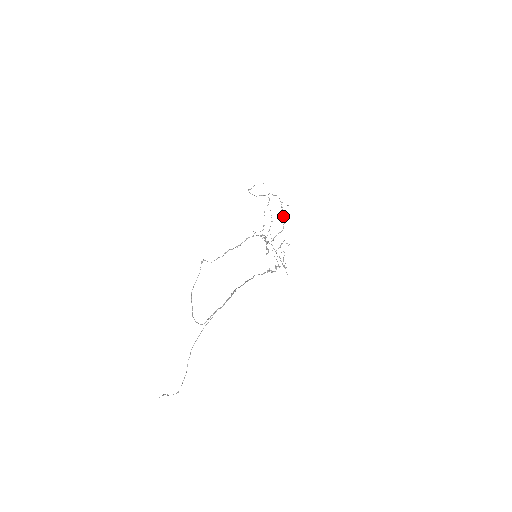
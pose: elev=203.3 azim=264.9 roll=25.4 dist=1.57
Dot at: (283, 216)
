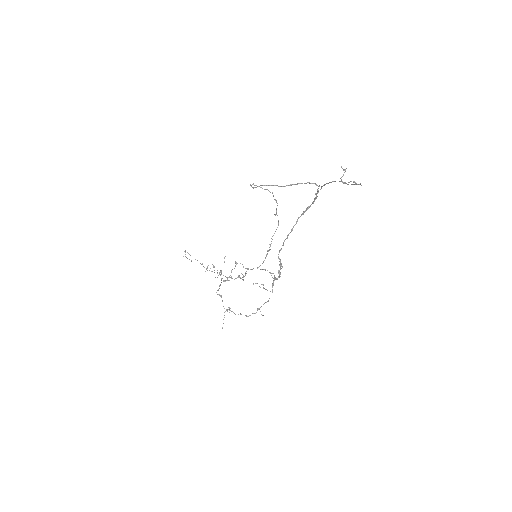
Dot at: occluded
